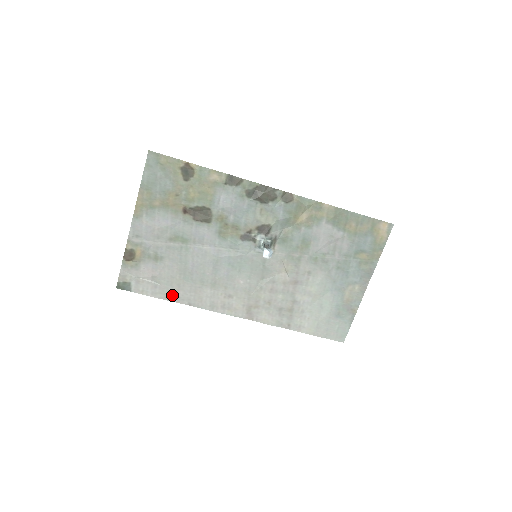
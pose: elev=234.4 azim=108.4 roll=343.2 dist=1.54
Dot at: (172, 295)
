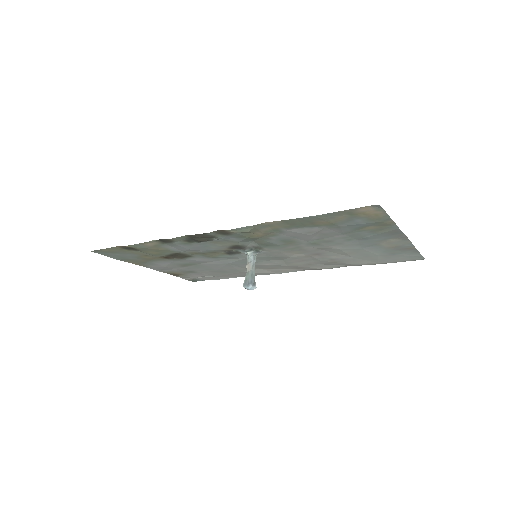
Dot at: (230, 276)
